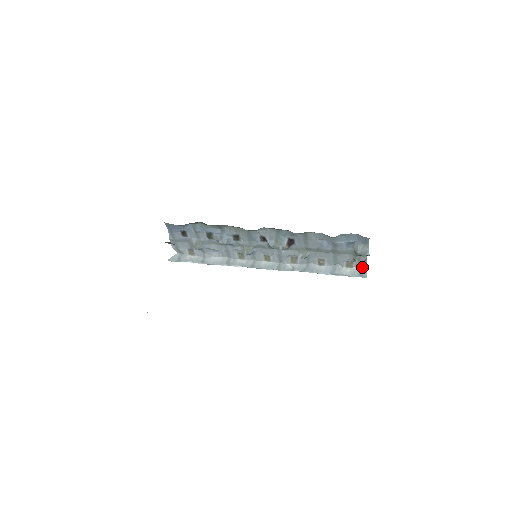
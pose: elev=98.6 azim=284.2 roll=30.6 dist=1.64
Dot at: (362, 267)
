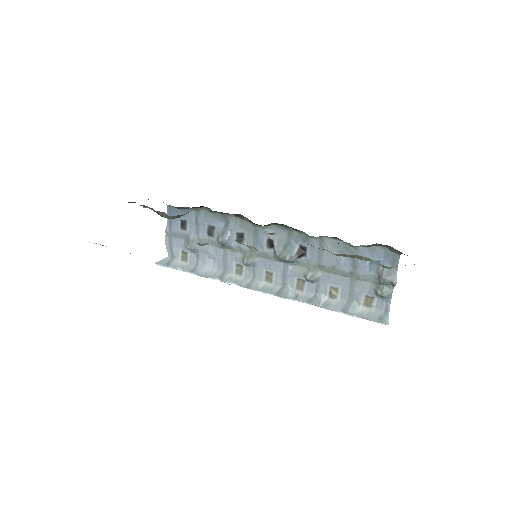
Dot at: (384, 308)
